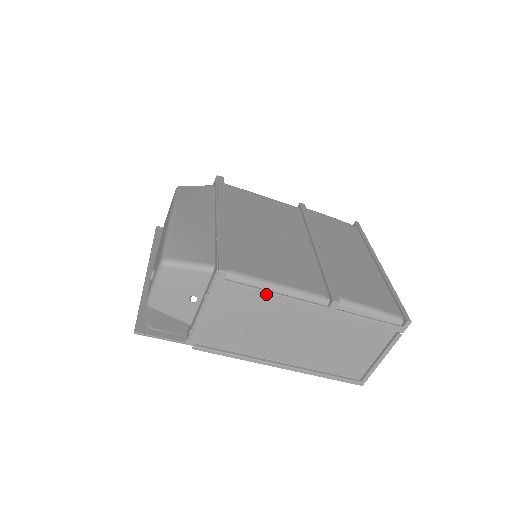
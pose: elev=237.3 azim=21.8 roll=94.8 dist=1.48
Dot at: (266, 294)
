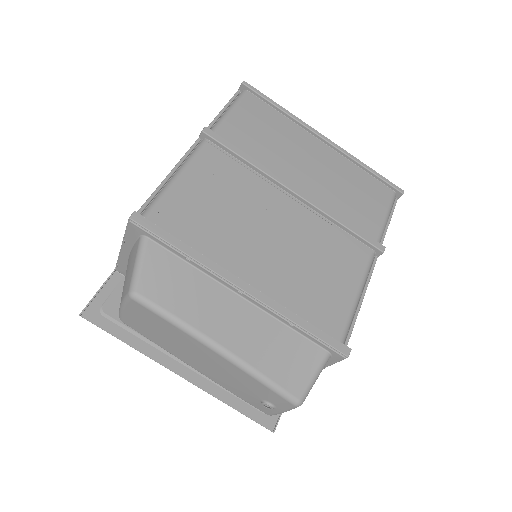
Dot at: (358, 312)
